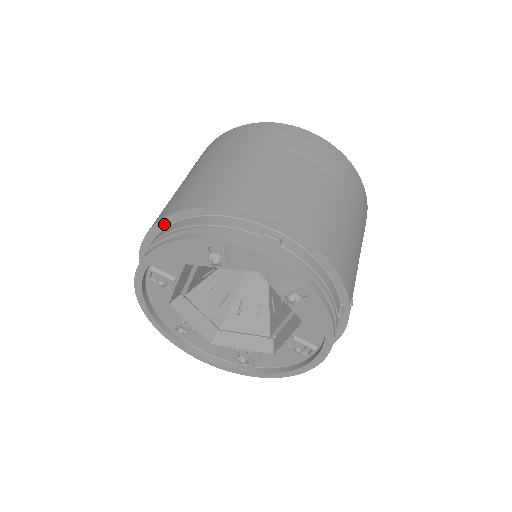
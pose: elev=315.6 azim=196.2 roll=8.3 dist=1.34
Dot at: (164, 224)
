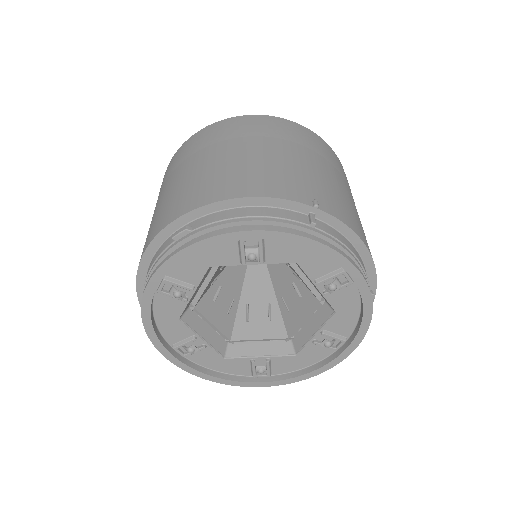
Dot at: occluded
